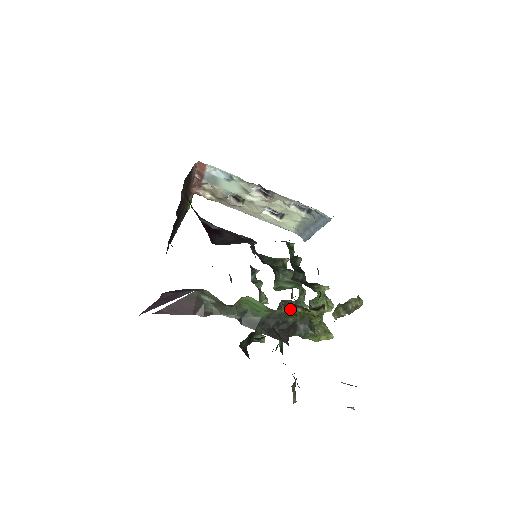
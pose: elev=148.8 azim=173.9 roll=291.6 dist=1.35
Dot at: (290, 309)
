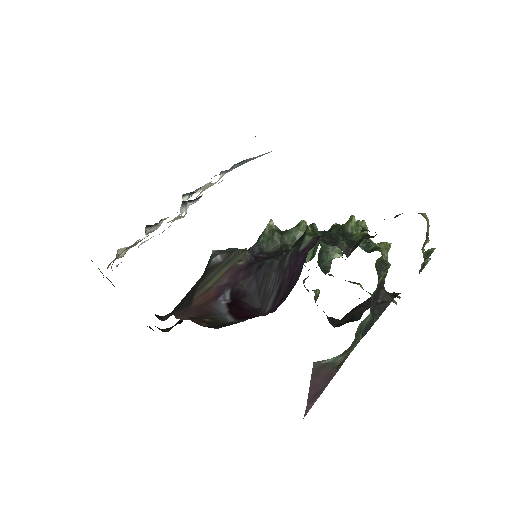
Dot at: (379, 281)
